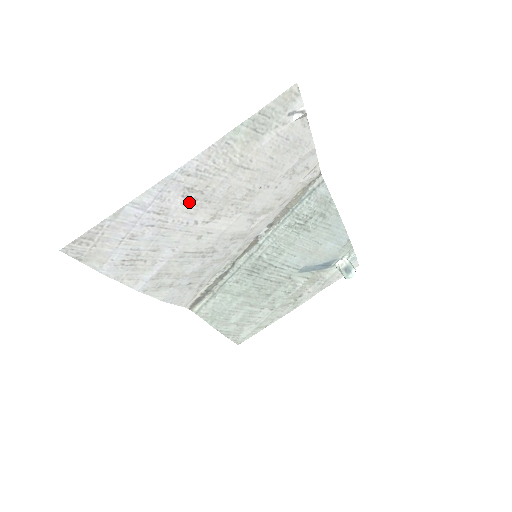
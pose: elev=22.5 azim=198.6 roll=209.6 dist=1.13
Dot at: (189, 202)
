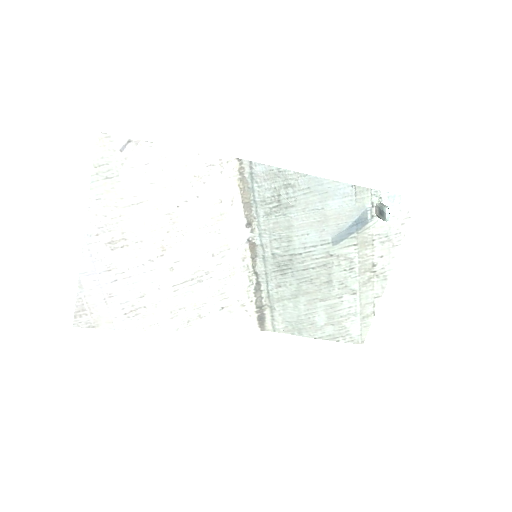
Dot at: (123, 251)
